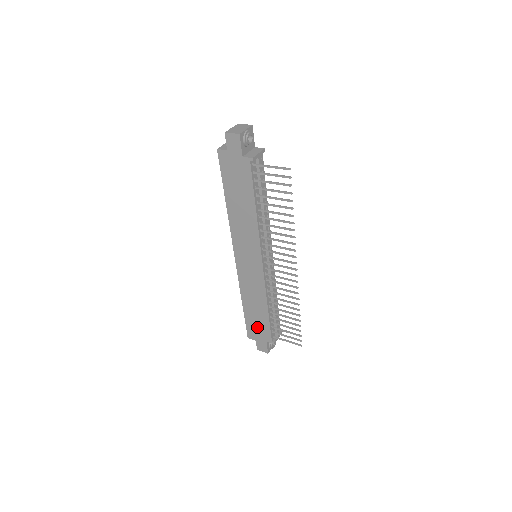
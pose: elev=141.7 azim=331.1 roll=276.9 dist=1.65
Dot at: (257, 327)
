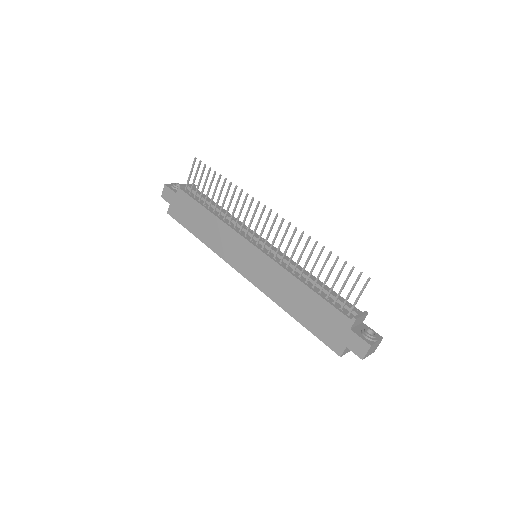
Dot at: (326, 324)
